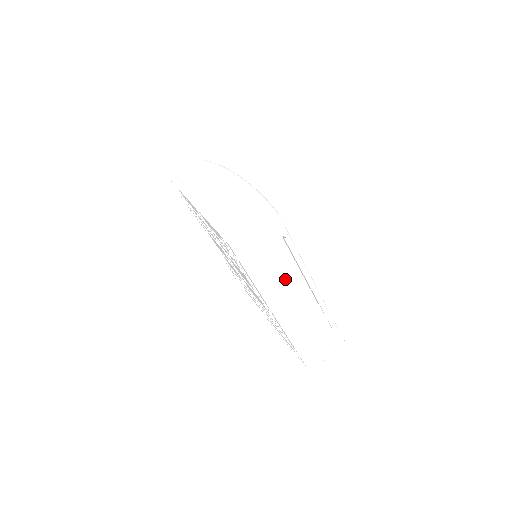
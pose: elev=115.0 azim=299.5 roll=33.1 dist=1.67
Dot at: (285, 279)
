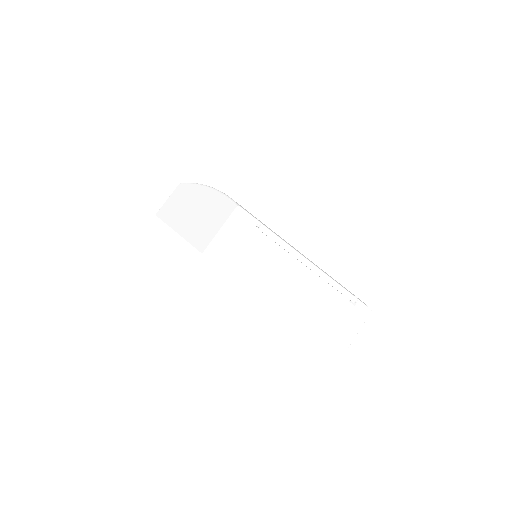
Dot at: (276, 268)
